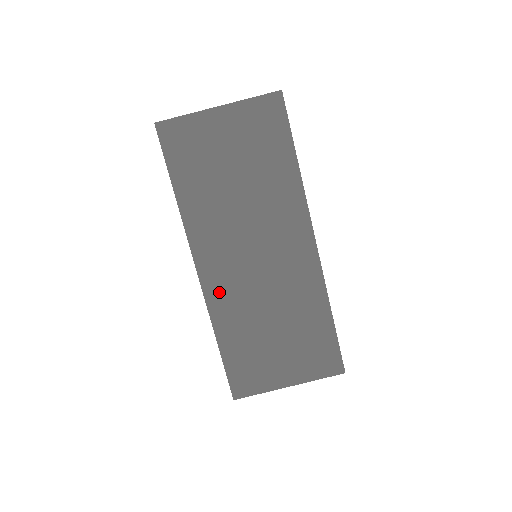
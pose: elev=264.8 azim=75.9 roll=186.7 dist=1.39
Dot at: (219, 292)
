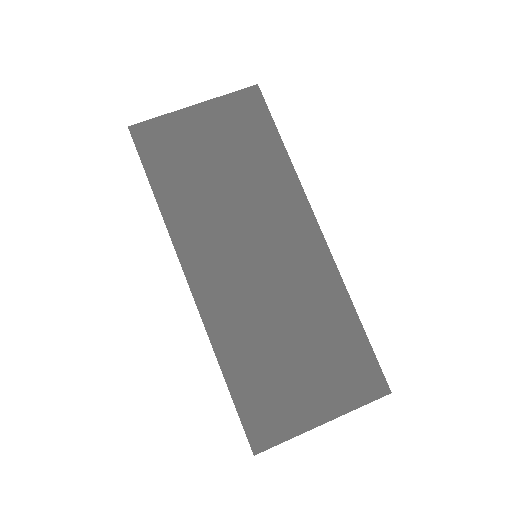
Dot at: (217, 306)
